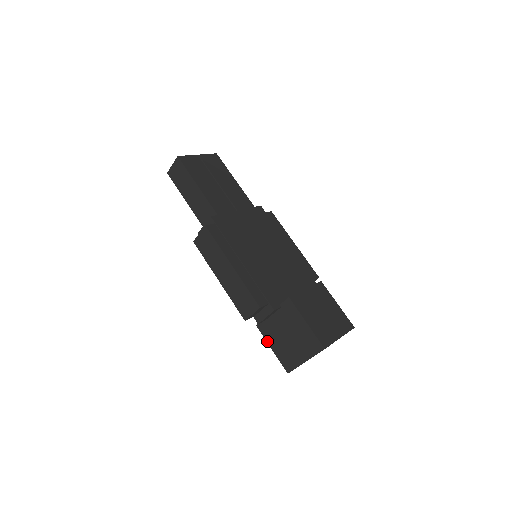
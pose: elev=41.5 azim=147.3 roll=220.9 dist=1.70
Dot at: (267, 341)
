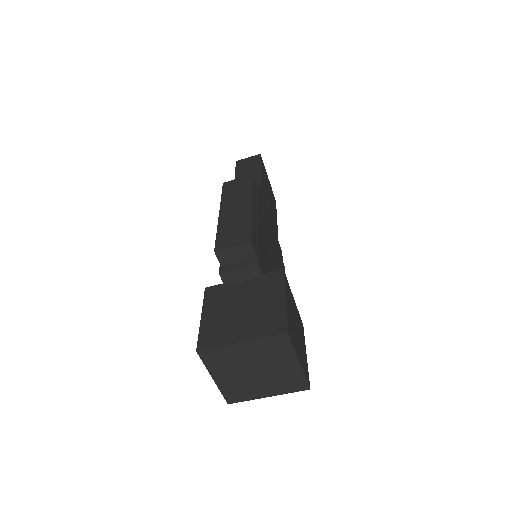
Dot at: (204, 307)
